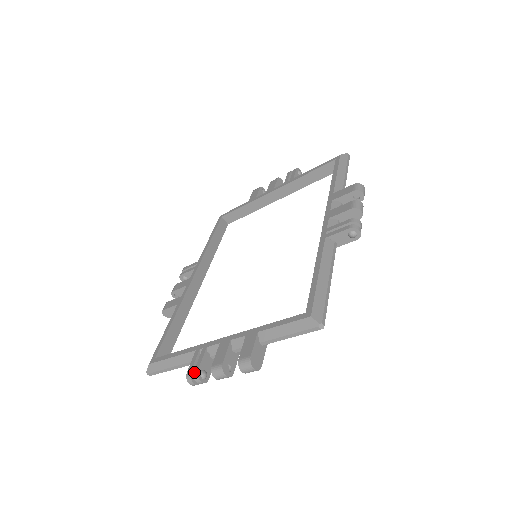
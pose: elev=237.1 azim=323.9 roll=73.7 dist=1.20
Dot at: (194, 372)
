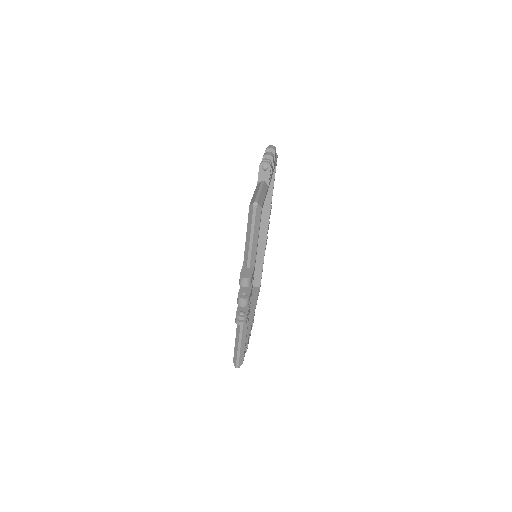
Dot at: occluded
